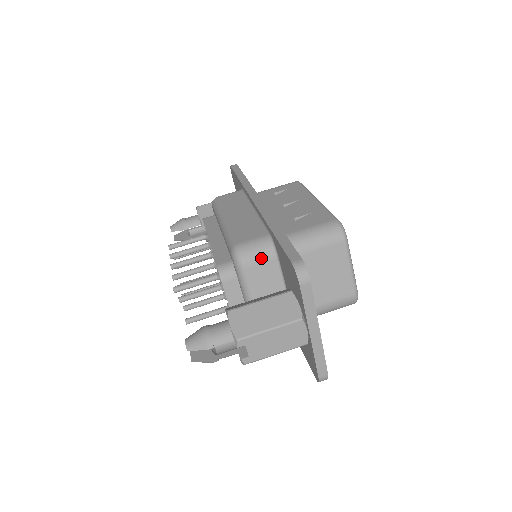
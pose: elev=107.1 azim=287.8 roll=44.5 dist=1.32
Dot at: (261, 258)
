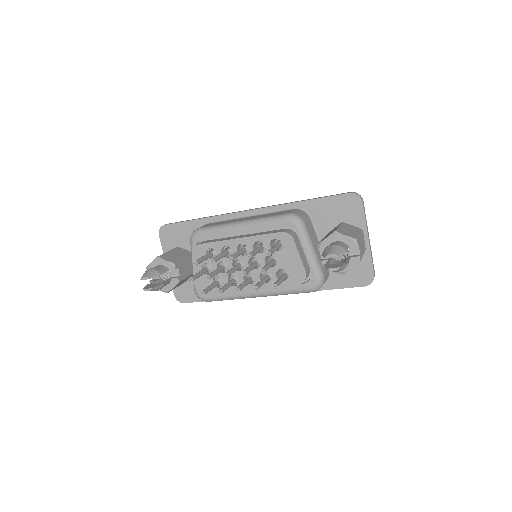
Dot at: (306, 218)
